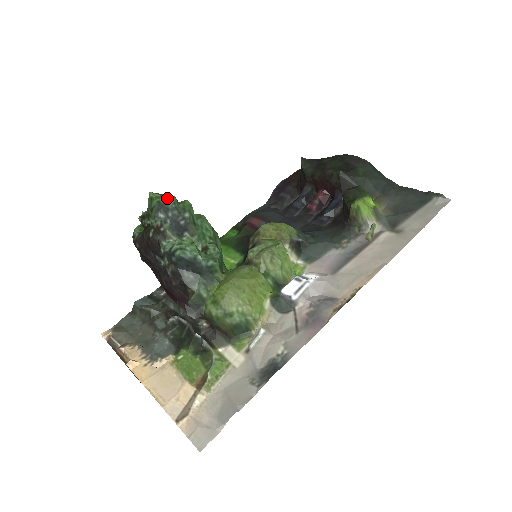
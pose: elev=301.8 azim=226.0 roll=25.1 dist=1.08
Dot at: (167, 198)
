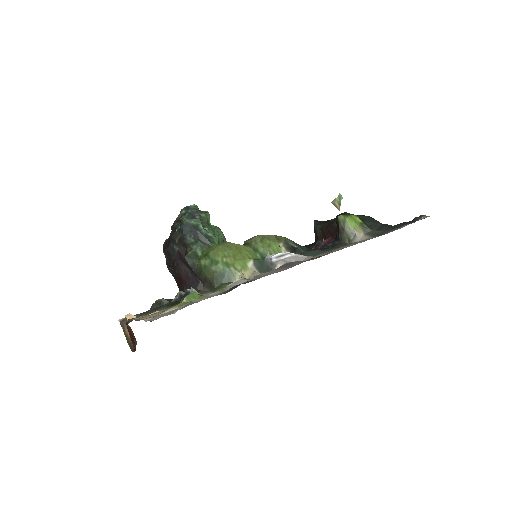
Dot at: (191, 205)
